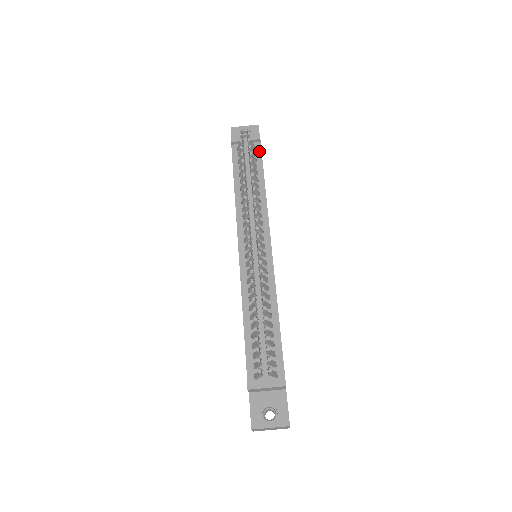
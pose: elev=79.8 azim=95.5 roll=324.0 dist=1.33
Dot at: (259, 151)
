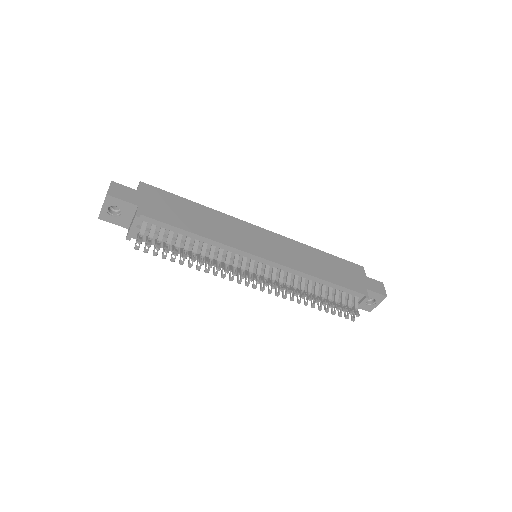
Dot at: (153, 221)
